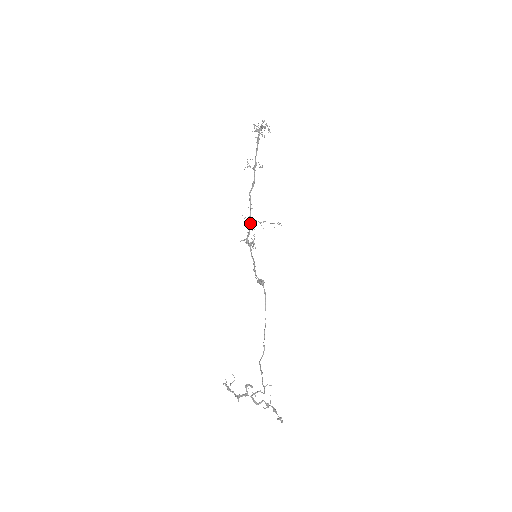
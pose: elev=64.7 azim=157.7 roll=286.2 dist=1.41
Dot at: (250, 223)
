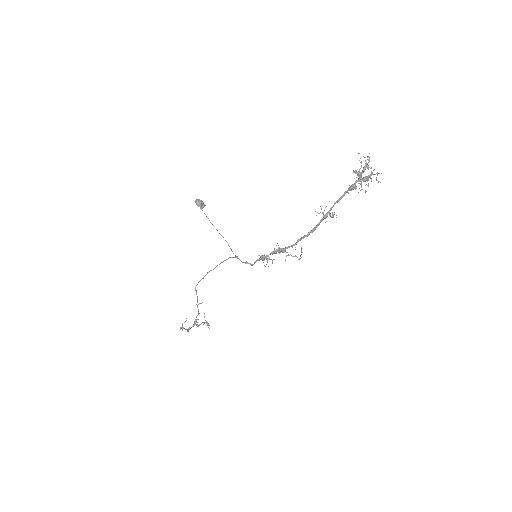
Dot at: (280, 251)
